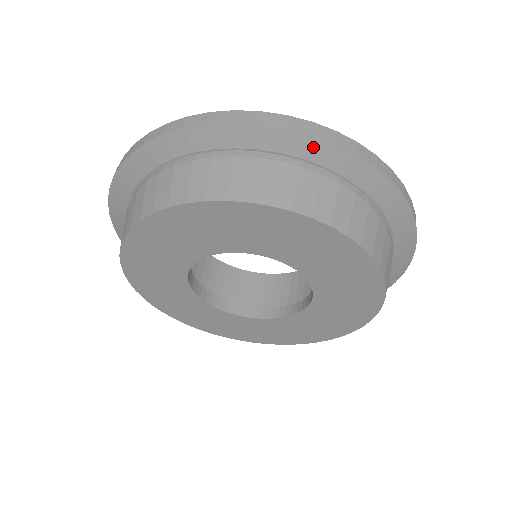
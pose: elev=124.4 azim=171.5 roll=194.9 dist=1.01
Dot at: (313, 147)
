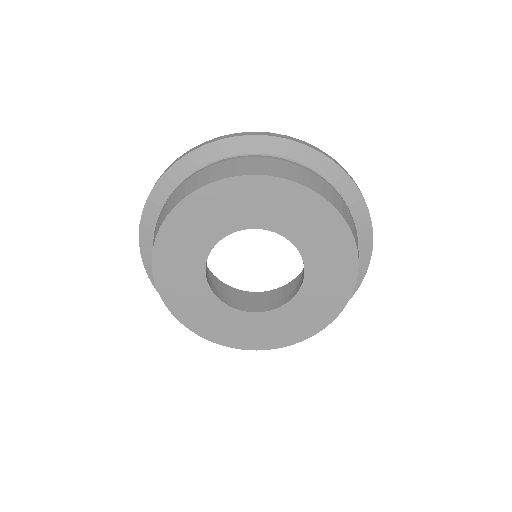
Dot at: (319, 161)
